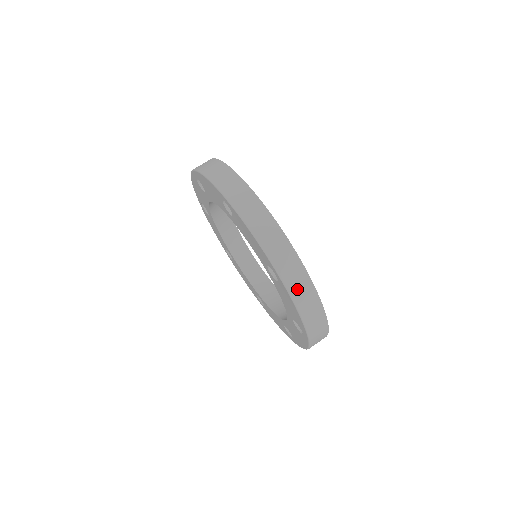
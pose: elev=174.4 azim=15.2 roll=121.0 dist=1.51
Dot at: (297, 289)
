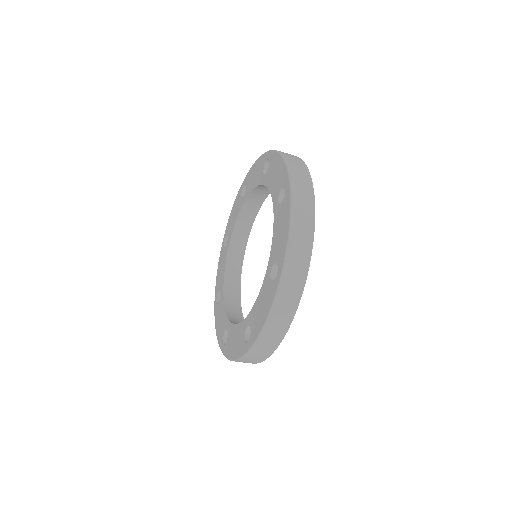
Dot at: (300, 201)
